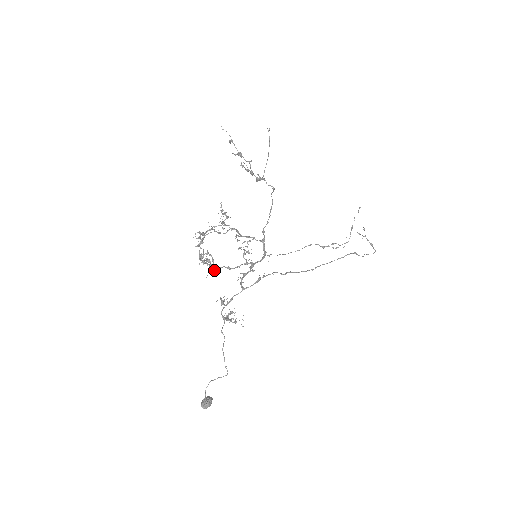
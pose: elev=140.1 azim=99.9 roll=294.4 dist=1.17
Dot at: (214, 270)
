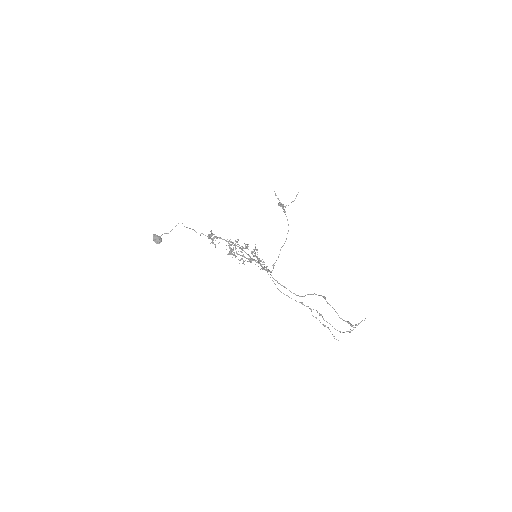
Dot at: (230, 251)
